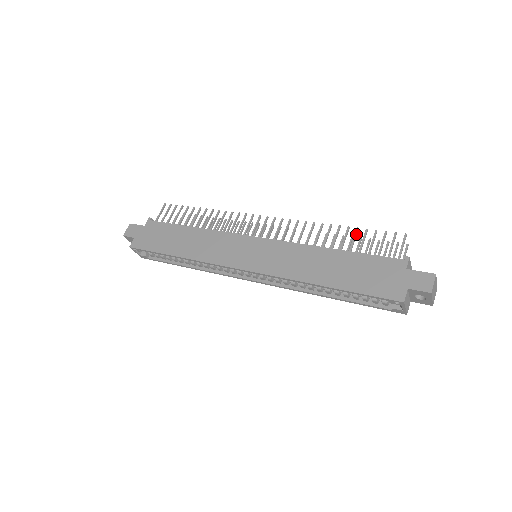
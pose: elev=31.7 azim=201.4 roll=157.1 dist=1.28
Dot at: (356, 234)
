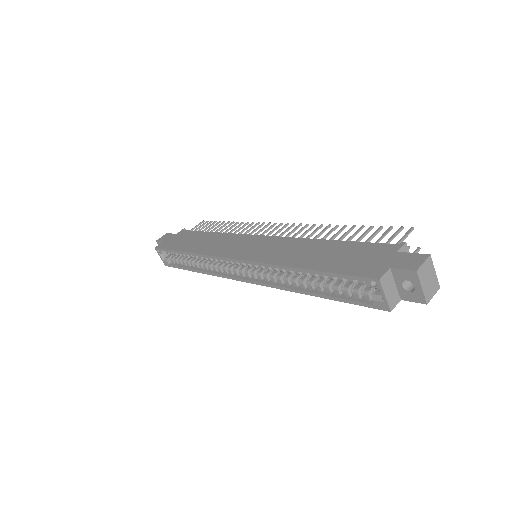
Dot at: (359, 230)
